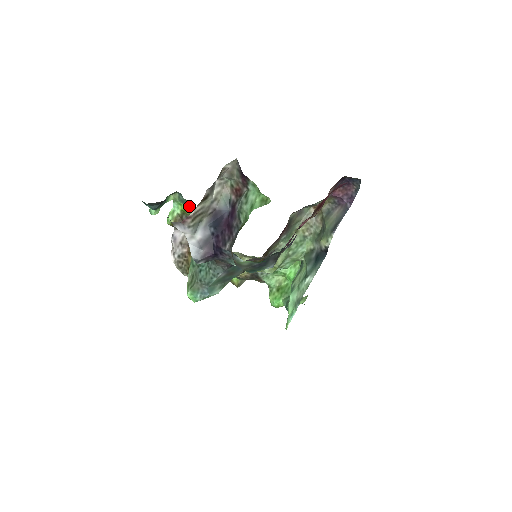
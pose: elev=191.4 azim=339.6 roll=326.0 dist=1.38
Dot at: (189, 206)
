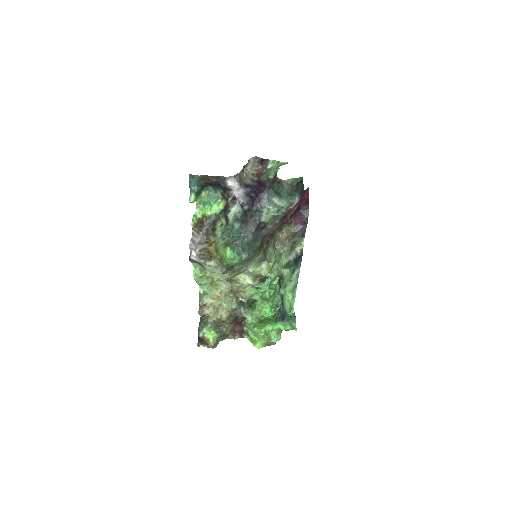
Dot at: (214, 202)
